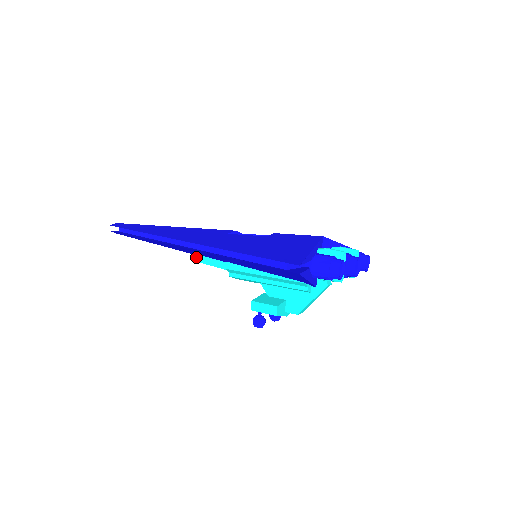
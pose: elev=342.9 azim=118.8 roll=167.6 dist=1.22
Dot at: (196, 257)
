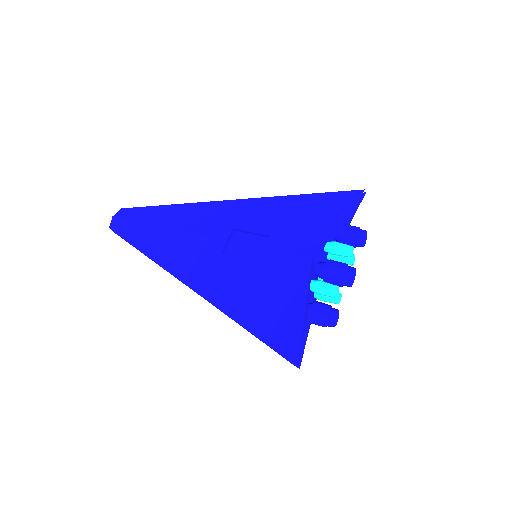
Dot at: occluded
